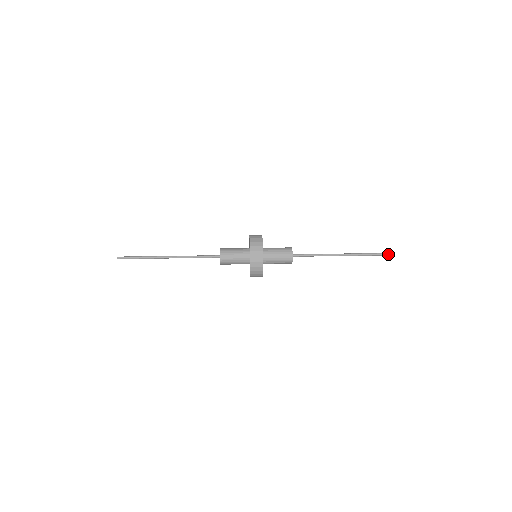
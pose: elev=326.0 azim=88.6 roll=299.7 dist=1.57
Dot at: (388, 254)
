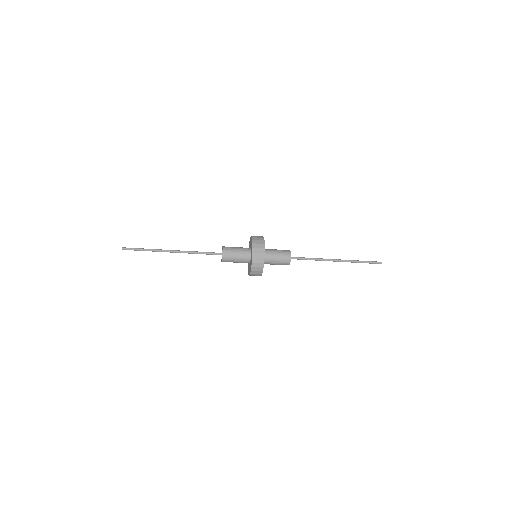
Dot at: (376, 262)
